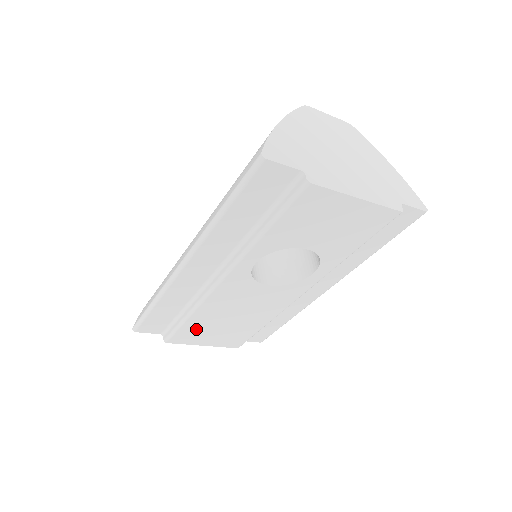
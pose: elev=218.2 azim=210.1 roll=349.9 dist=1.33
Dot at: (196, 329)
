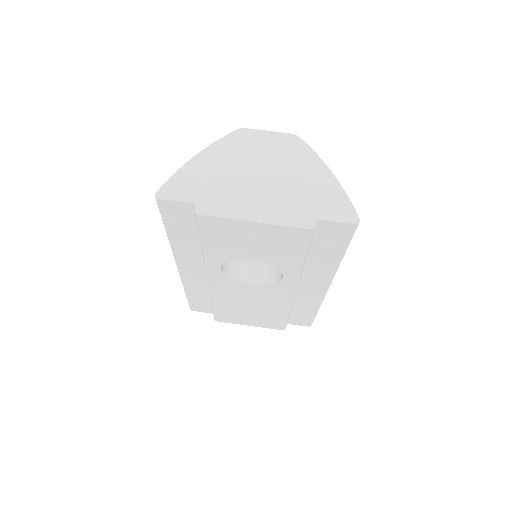
Dot at: (229, 313)
